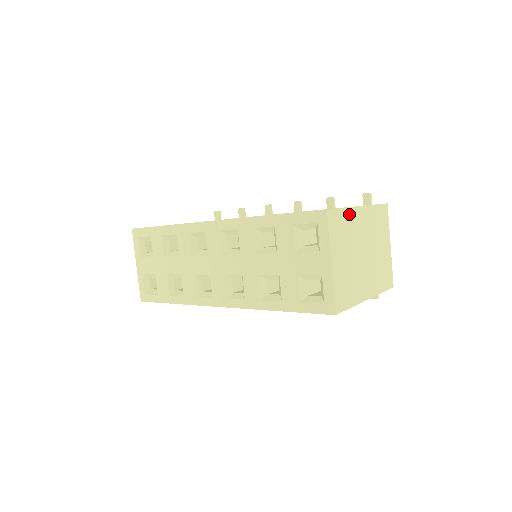
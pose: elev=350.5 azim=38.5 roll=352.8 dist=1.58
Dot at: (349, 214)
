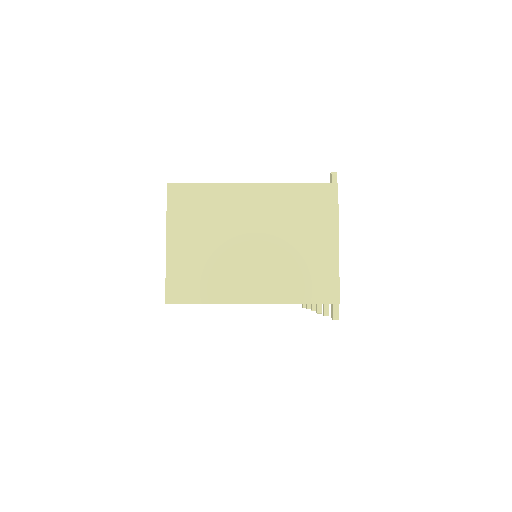
Dot at: (220, 191)
